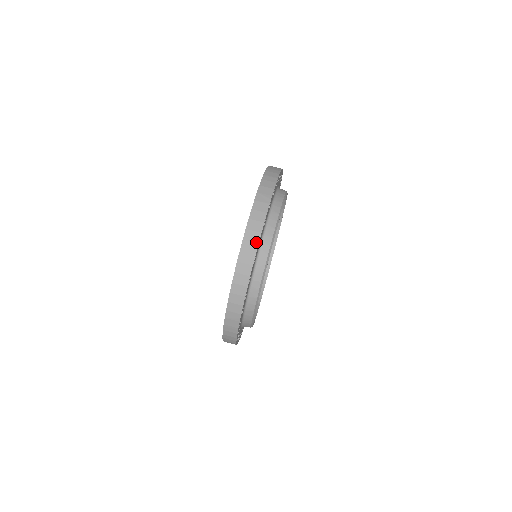
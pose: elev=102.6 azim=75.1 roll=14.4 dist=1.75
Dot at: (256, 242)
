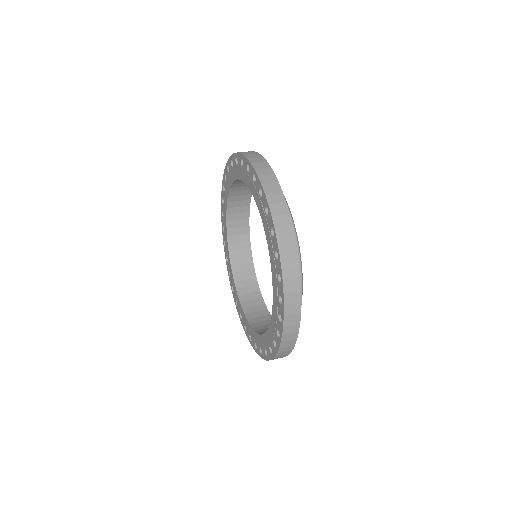
Dot at: occluded
